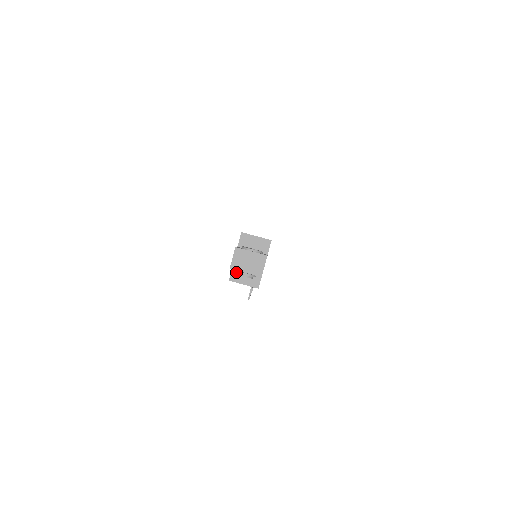
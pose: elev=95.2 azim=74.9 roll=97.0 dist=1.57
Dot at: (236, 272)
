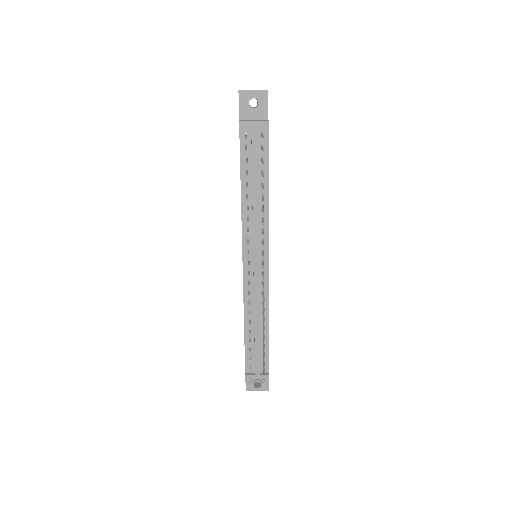
Dot at: (244, 98)
